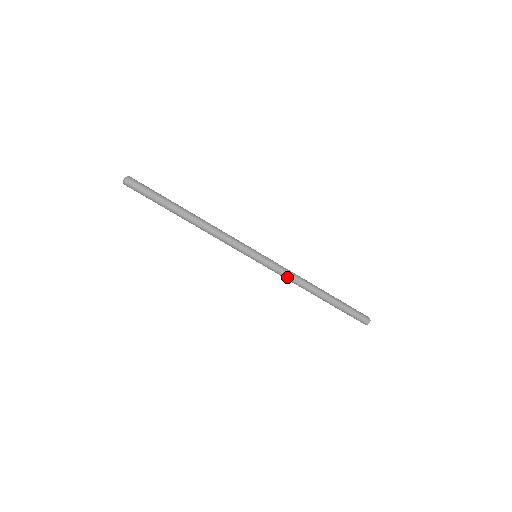
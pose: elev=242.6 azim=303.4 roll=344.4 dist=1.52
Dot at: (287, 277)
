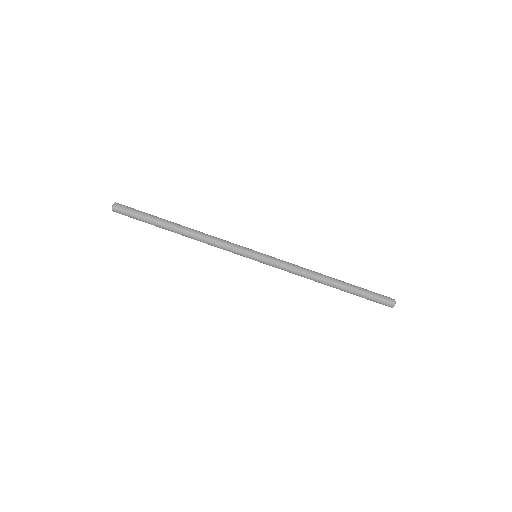
Dot at: (293, 271)
